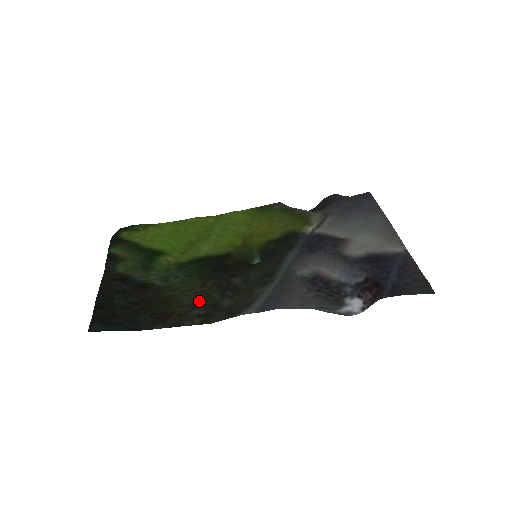
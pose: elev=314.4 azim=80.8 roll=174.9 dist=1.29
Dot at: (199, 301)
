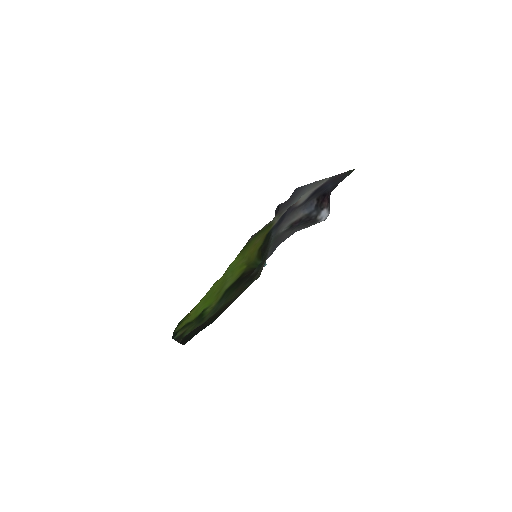
Dot at: occluded
